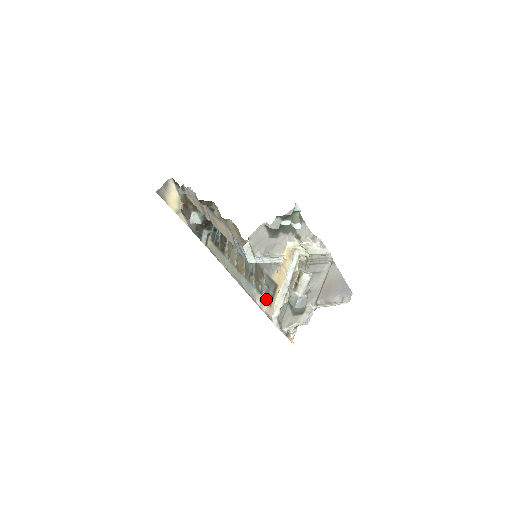
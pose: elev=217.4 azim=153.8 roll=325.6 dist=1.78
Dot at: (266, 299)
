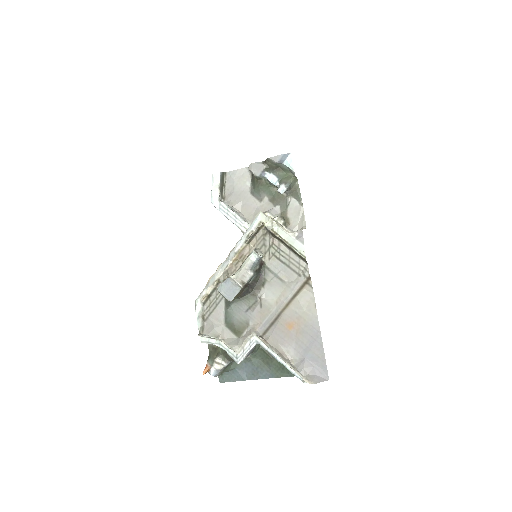
Dot at: occluded
